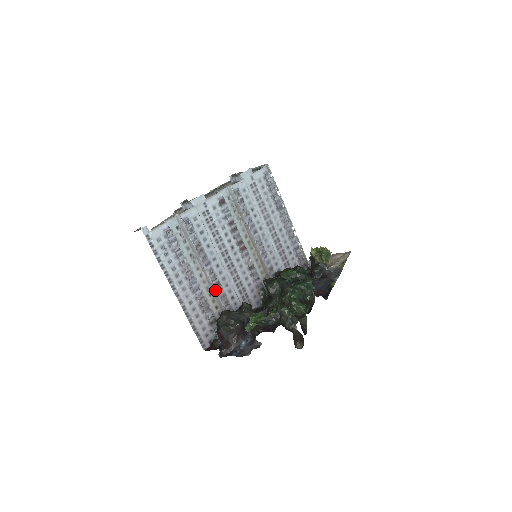
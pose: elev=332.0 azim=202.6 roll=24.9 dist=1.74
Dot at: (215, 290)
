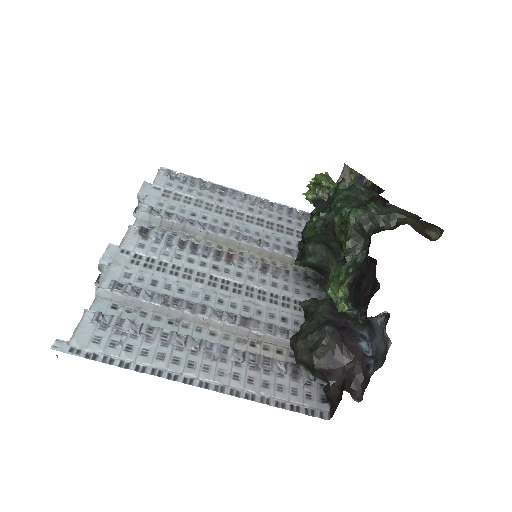
Dot at: (250, 331)
